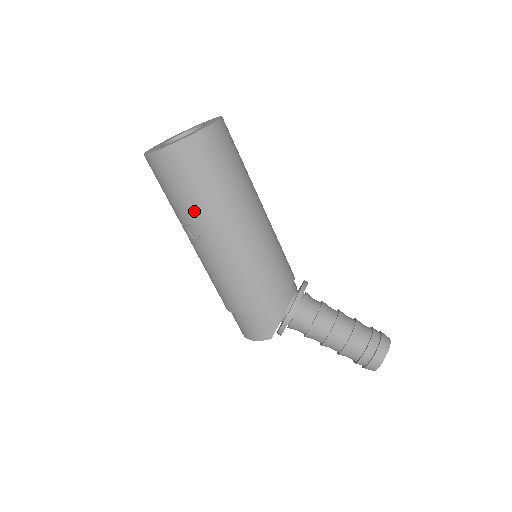
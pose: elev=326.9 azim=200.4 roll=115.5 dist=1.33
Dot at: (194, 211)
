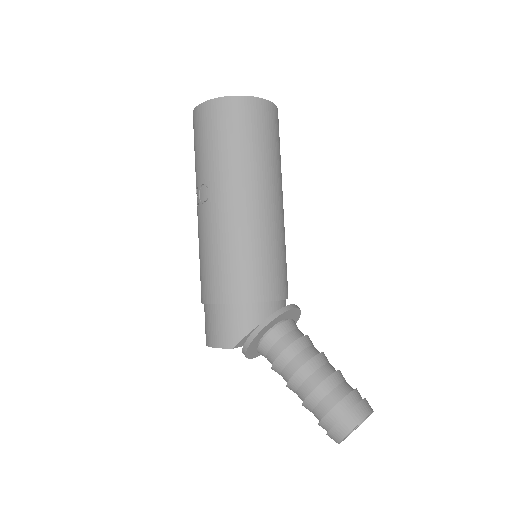
Dot at: (213, 169)
